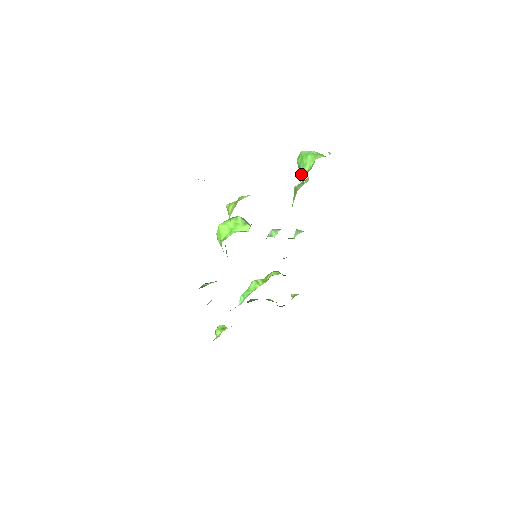
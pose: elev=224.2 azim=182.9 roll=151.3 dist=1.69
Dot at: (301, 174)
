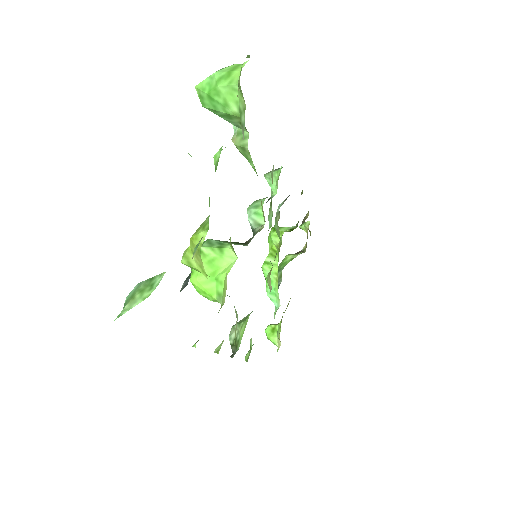
Dot at: (228, 120)
